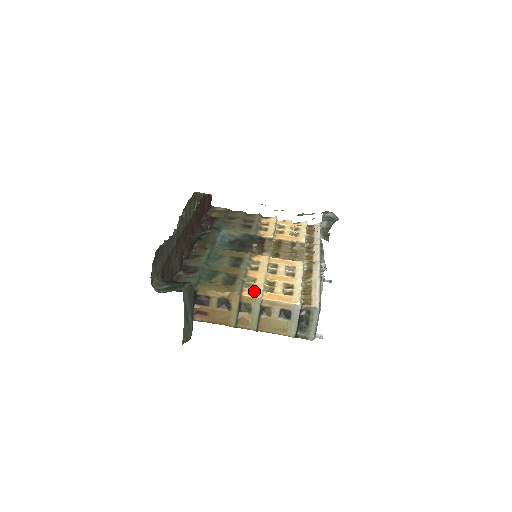
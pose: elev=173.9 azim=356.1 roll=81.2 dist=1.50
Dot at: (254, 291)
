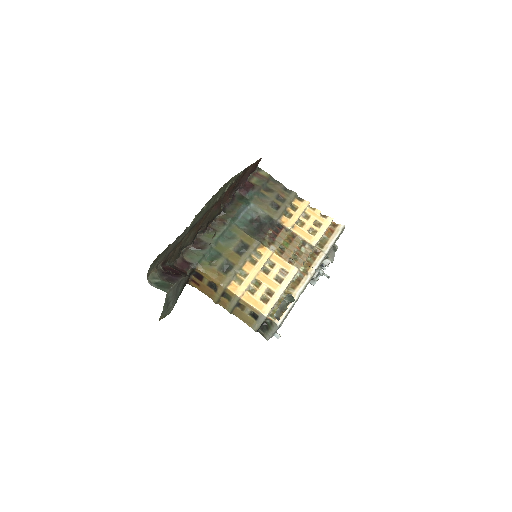
Dot at: (238, 288)
